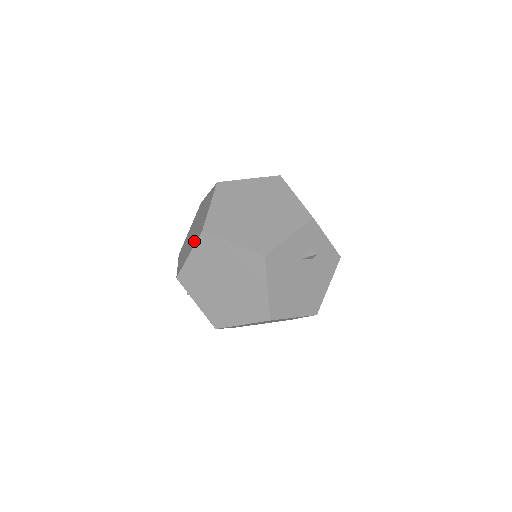
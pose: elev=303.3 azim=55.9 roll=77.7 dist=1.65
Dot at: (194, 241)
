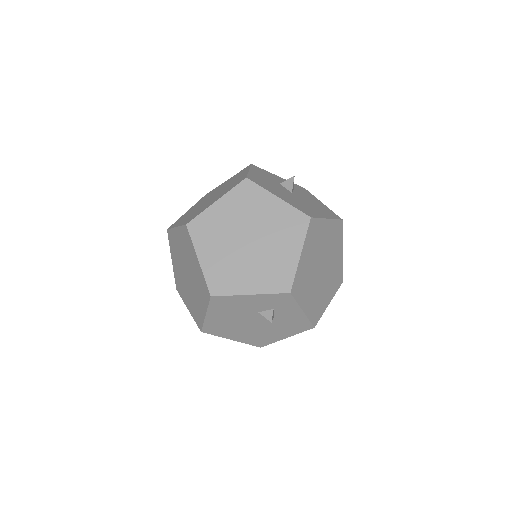
Dot at: (187, 219)
